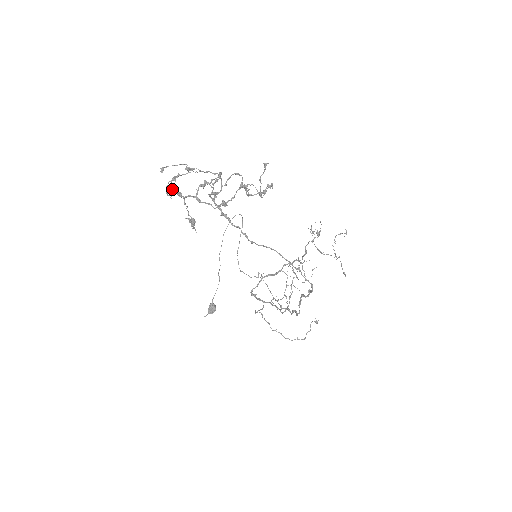
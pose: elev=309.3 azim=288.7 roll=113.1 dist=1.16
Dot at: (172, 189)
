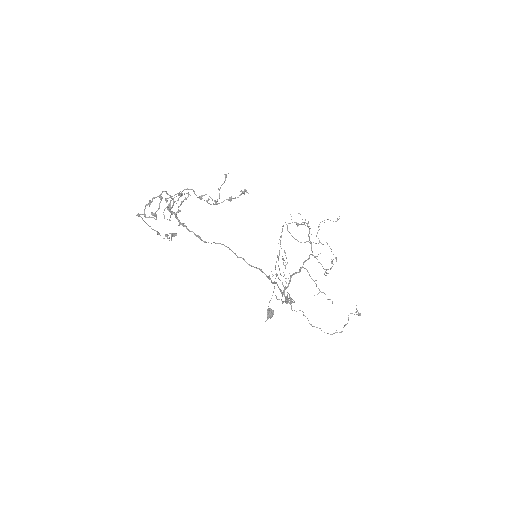
Dot at: (171, 214)
